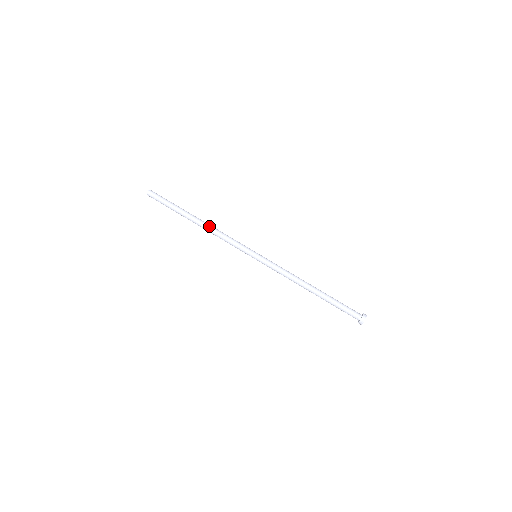
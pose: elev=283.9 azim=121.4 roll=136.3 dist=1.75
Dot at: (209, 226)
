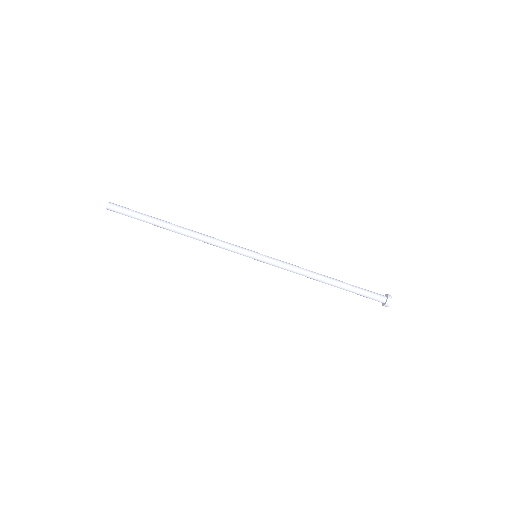
Dot at: (194, 232)
